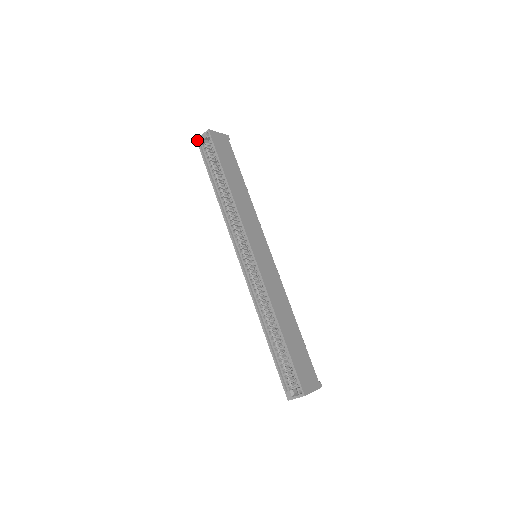
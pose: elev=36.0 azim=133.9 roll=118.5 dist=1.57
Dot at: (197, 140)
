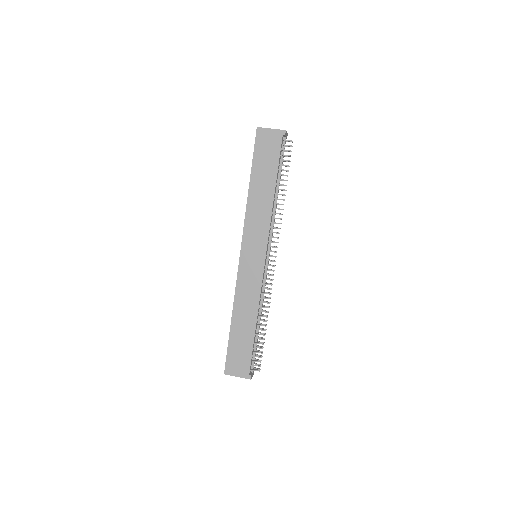
Dot at: occluded
